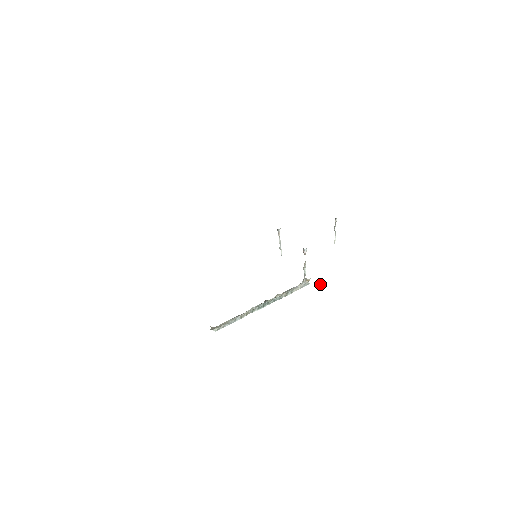
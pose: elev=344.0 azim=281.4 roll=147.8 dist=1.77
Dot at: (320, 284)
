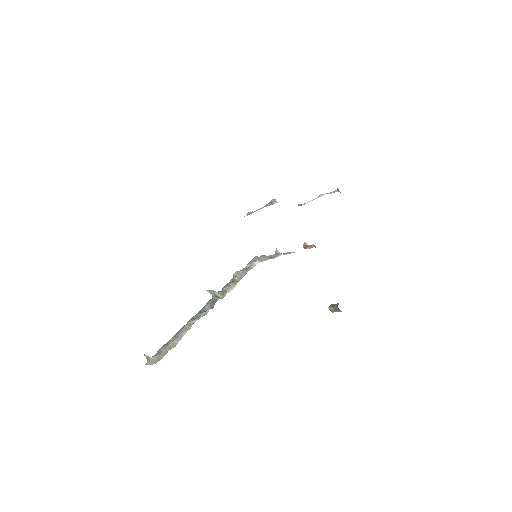
Dot at: (338, 310)
